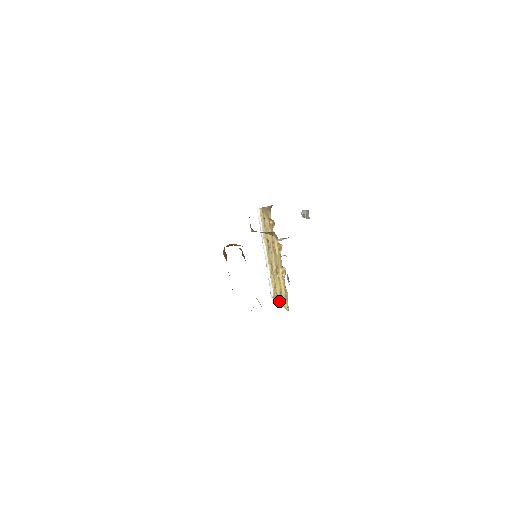
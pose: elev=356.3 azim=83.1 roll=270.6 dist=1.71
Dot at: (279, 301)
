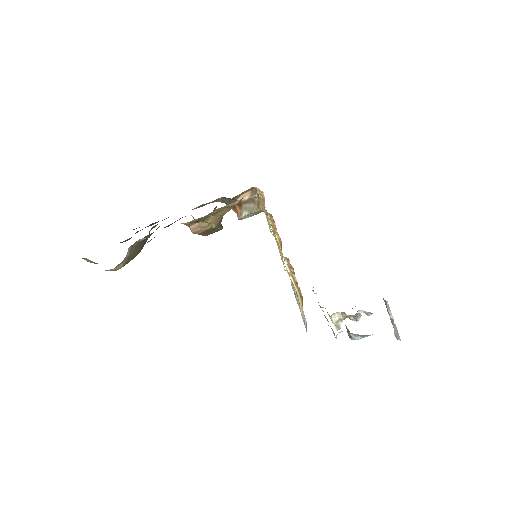
Dot at: (284, 269)
